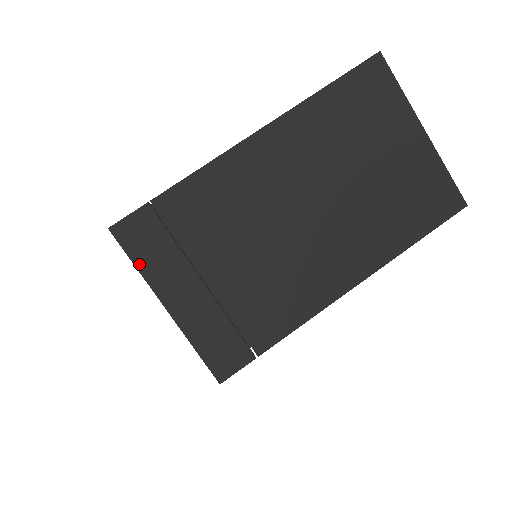
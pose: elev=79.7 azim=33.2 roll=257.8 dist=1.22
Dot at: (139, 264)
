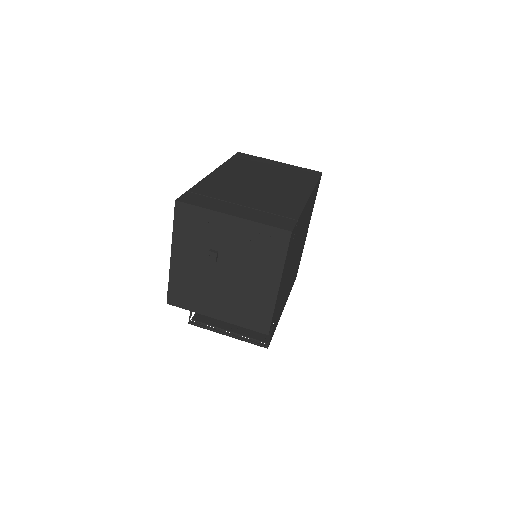
Dot at: (202, 206)
